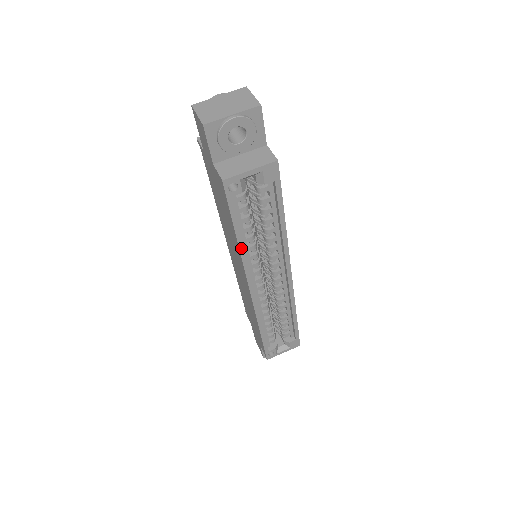
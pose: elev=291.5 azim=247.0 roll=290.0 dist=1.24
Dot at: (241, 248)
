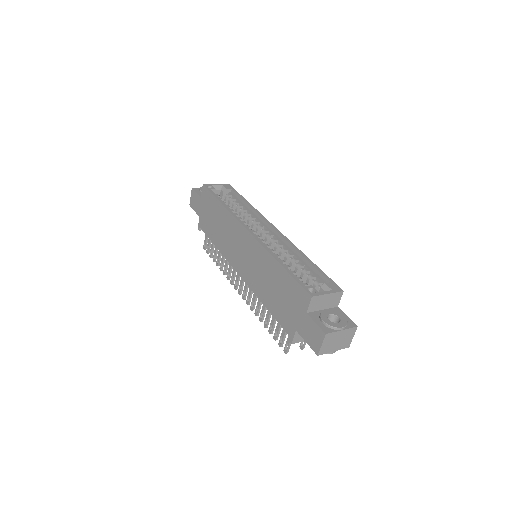
Dot at: (226, 208)
